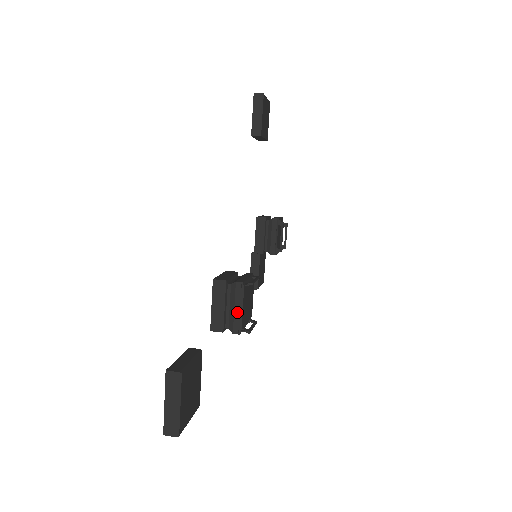
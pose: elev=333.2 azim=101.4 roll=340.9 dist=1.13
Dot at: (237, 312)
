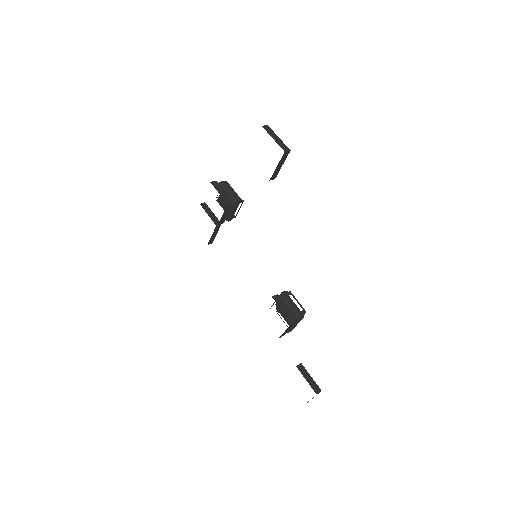
Dot at: (295, 326)
